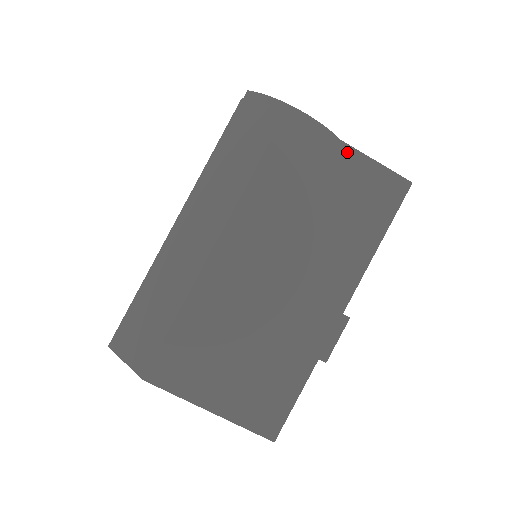
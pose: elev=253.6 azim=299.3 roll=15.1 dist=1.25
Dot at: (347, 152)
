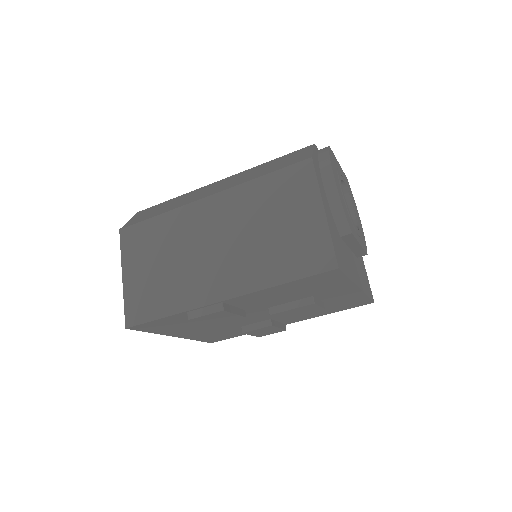
Dot at: (319, 211)
